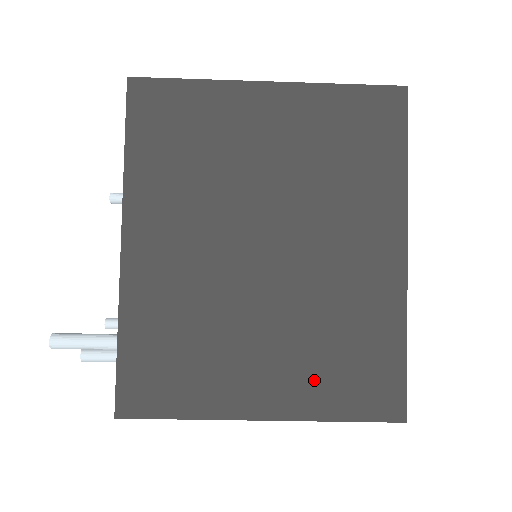
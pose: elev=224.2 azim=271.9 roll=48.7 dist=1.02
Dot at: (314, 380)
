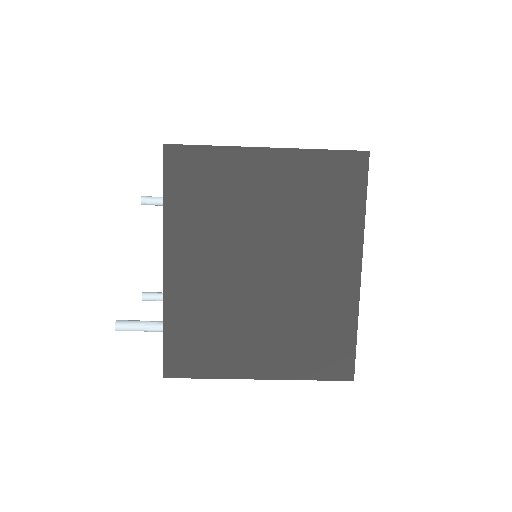
Dot at: (294, 355)
